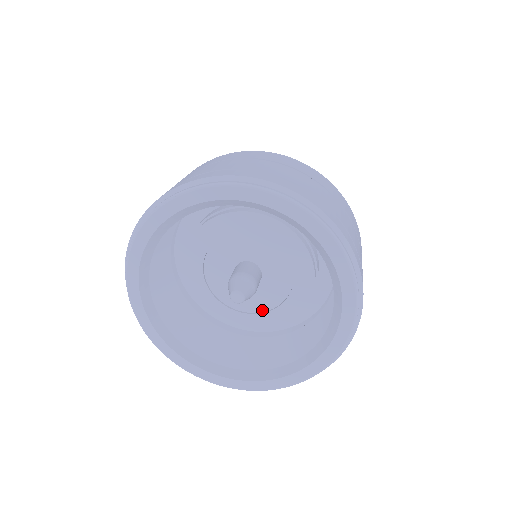
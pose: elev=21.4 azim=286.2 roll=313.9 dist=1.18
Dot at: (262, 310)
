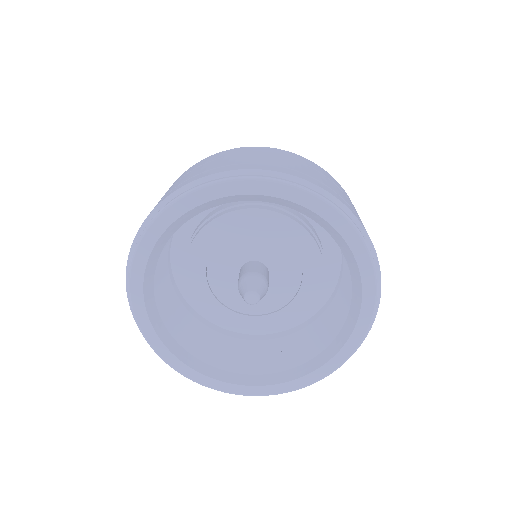
Dot at: (273, 309)
